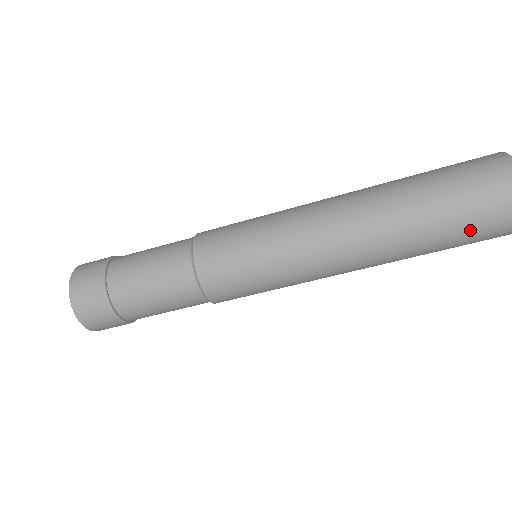
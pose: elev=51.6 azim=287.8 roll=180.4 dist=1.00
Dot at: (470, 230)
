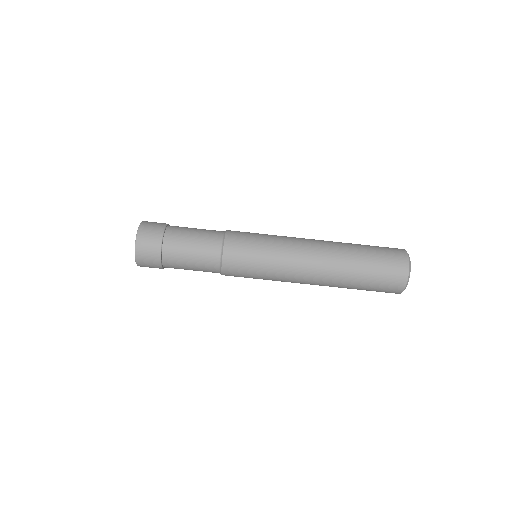
Dot at: (379, 261)
